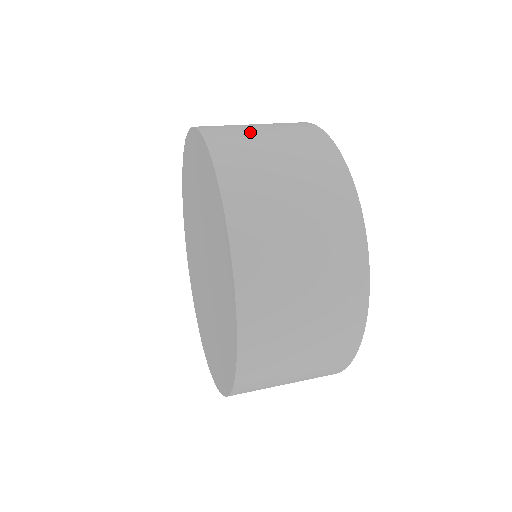
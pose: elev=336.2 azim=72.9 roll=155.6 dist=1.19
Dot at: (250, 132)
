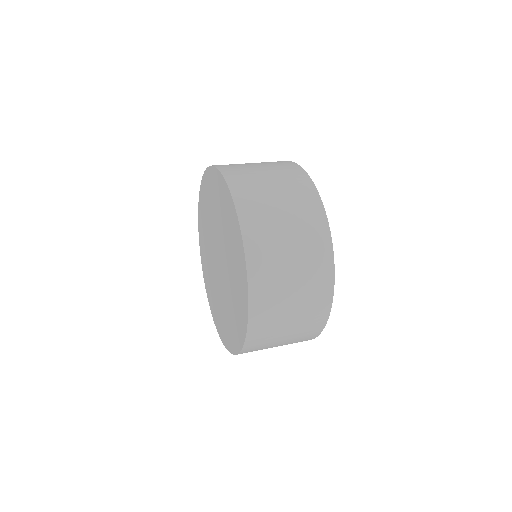
Dot at: (277, 232)
